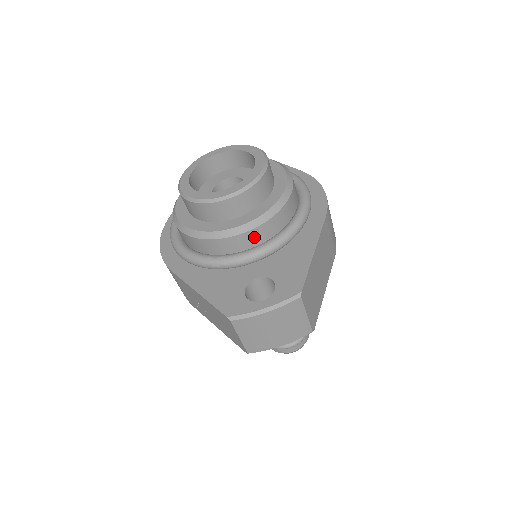
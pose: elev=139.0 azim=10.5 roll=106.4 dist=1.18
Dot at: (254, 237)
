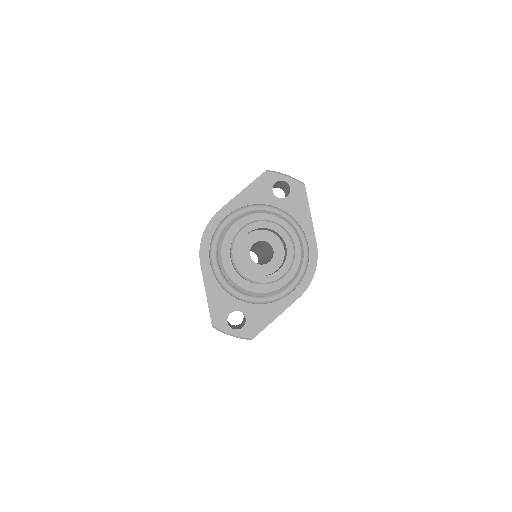
Dot at: occluded
